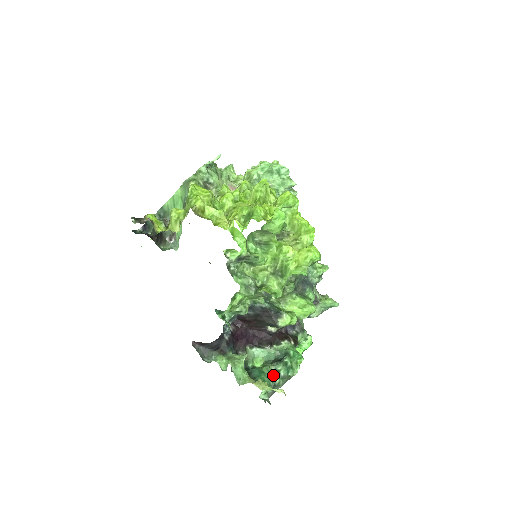
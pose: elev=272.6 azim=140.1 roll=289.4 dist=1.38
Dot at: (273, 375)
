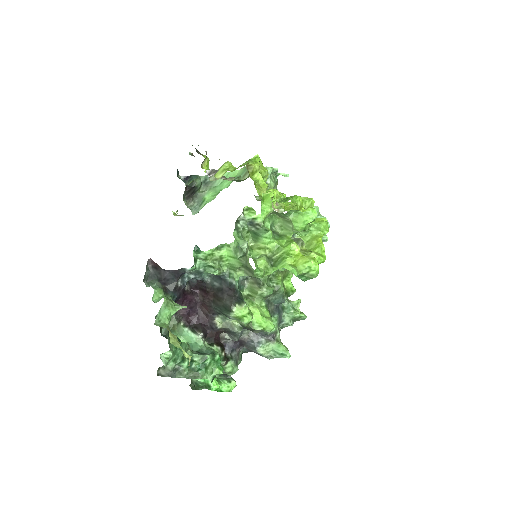
Dot at: (185, 358)
